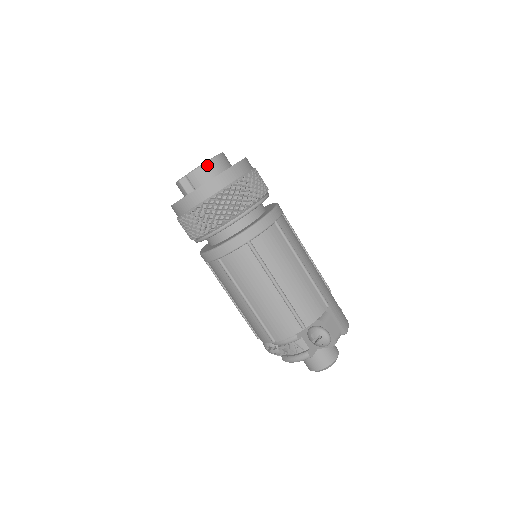
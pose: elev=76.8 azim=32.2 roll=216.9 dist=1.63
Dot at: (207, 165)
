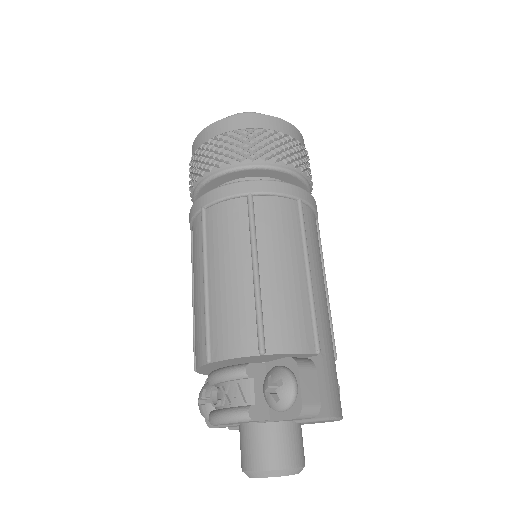
Dot at: occluded
